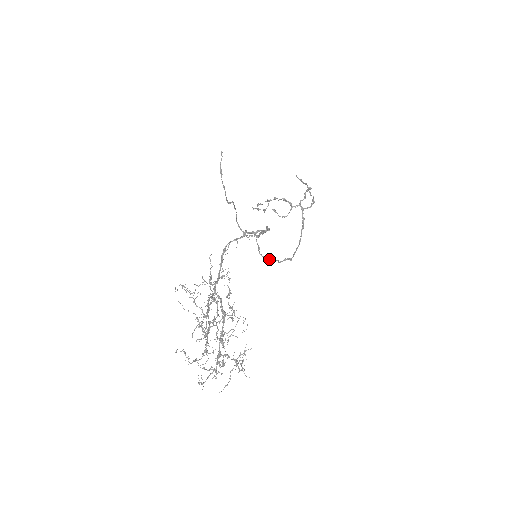
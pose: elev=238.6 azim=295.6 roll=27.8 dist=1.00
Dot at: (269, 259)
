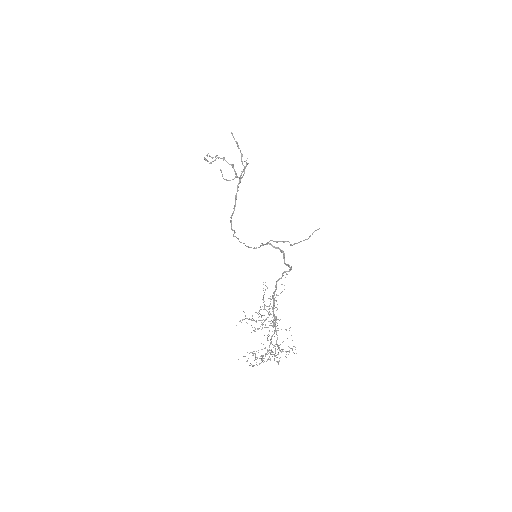
Dot at: occluded
